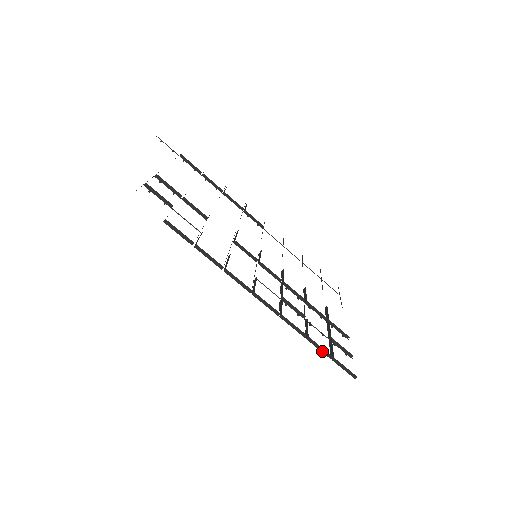
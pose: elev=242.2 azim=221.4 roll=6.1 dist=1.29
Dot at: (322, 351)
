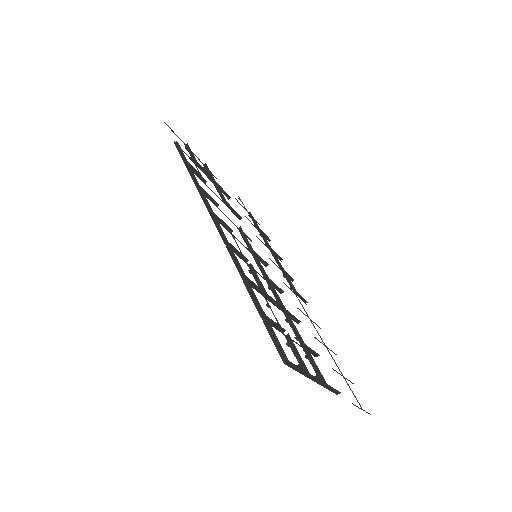
Dot at: (255, 303)
